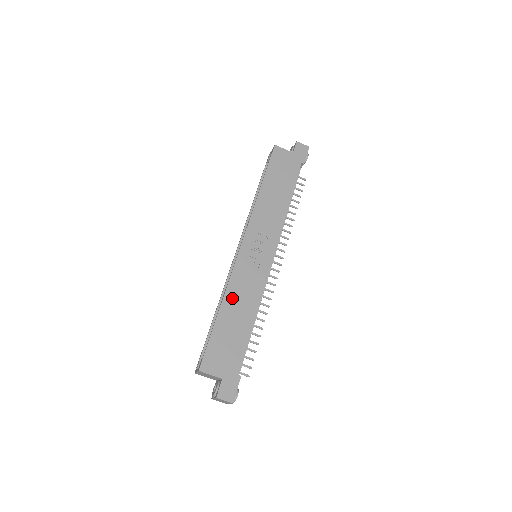
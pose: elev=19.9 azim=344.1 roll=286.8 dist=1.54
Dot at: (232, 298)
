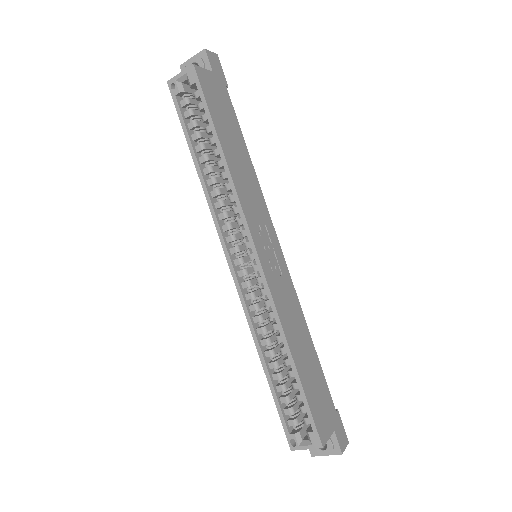
Dot at: (291, 334)
